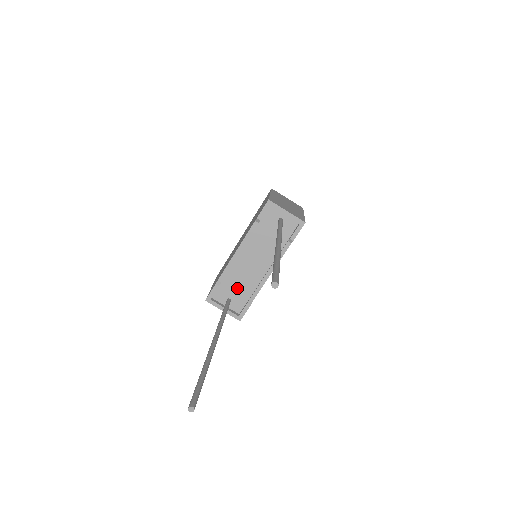
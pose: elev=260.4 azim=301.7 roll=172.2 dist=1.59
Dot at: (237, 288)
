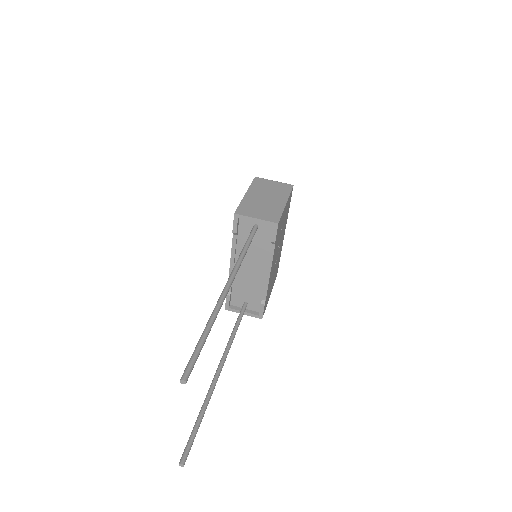
Dot at: (247, 292)
